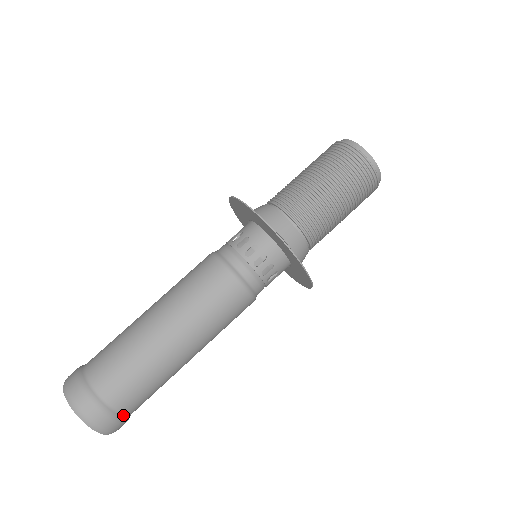
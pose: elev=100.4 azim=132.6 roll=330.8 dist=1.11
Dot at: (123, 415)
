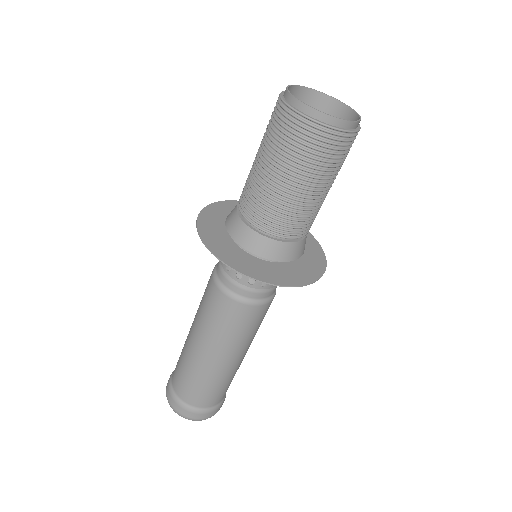
Dot at: (216, 405)
